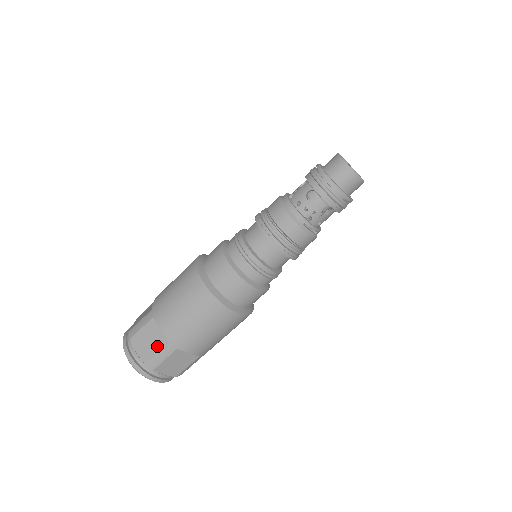
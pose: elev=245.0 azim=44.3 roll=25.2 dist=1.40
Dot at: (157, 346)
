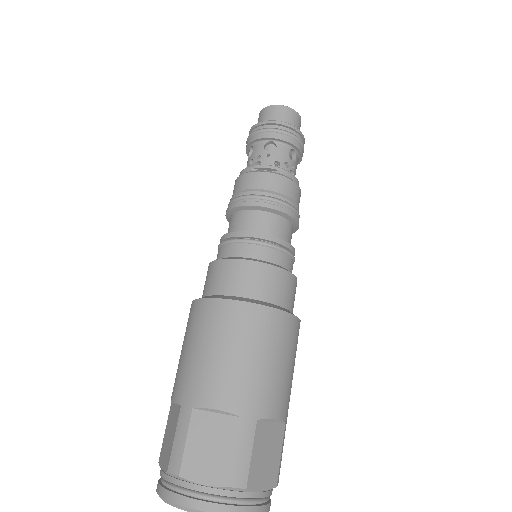
Dot at: (174, 429)
